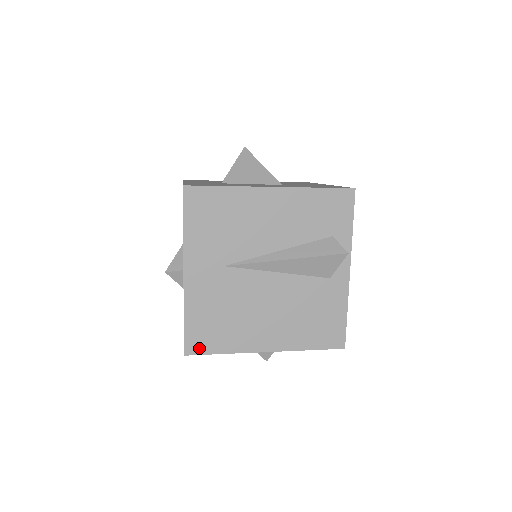
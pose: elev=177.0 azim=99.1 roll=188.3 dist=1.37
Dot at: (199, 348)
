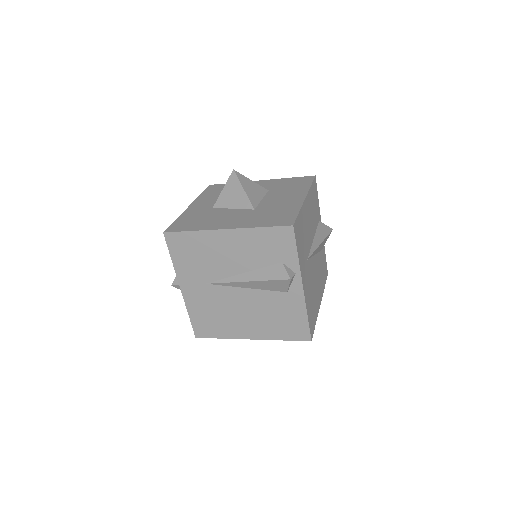
Dot at: (204, 334)
